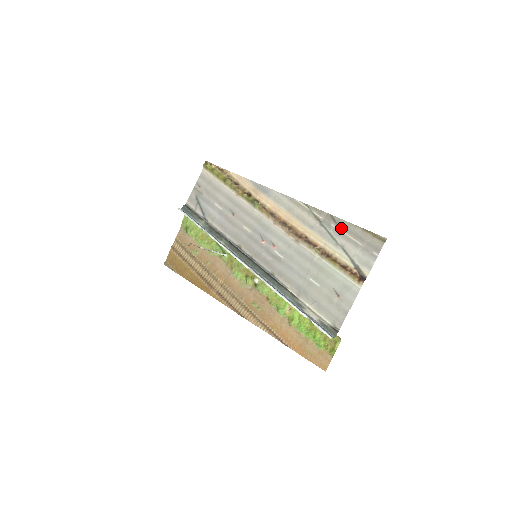
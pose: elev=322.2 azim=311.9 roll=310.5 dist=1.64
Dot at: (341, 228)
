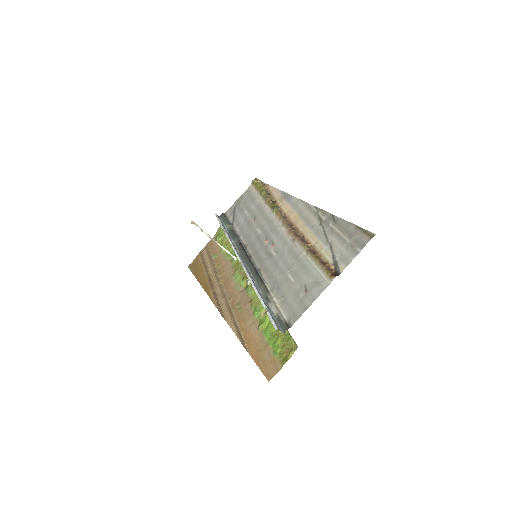
Dot at: (337, 226)
